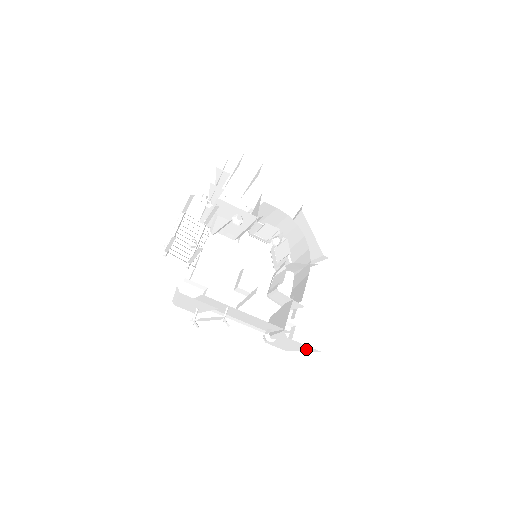
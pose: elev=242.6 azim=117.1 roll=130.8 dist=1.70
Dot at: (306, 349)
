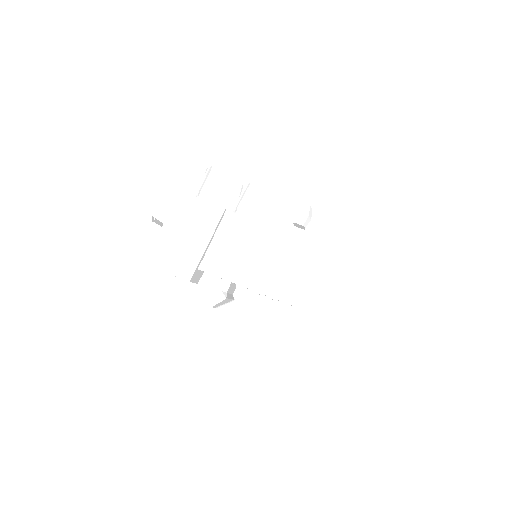
Dot at: (355, 254)
